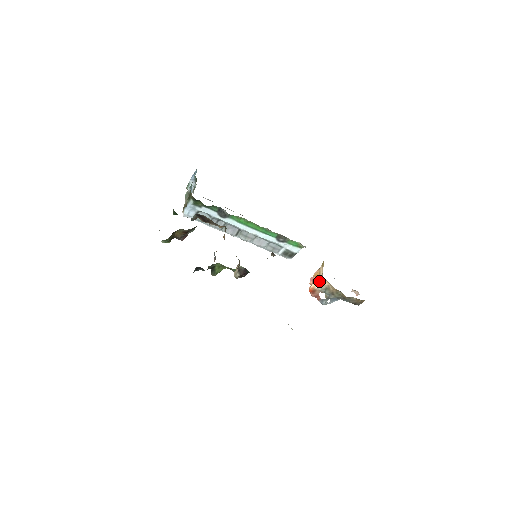
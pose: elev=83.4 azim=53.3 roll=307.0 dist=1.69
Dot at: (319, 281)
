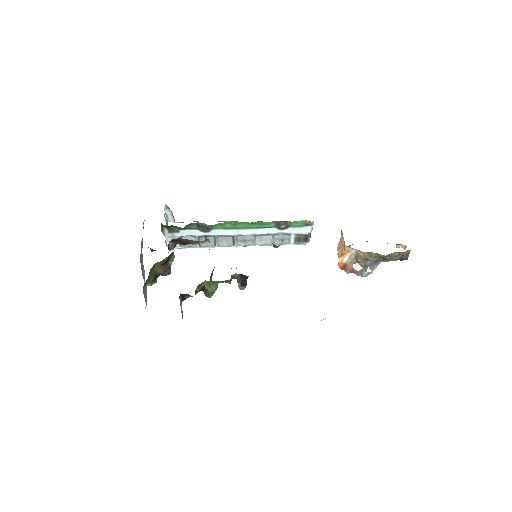
Dot at: (344, 252)
